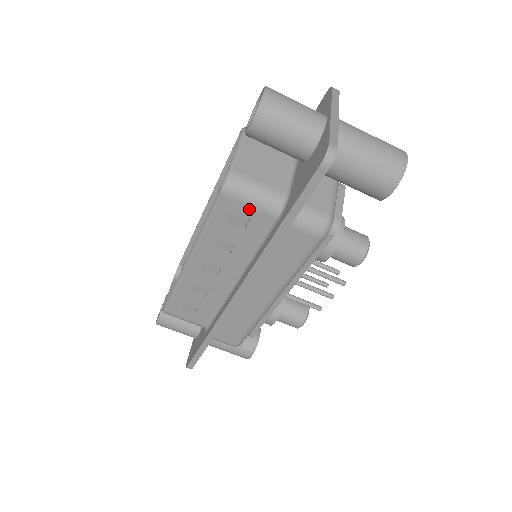
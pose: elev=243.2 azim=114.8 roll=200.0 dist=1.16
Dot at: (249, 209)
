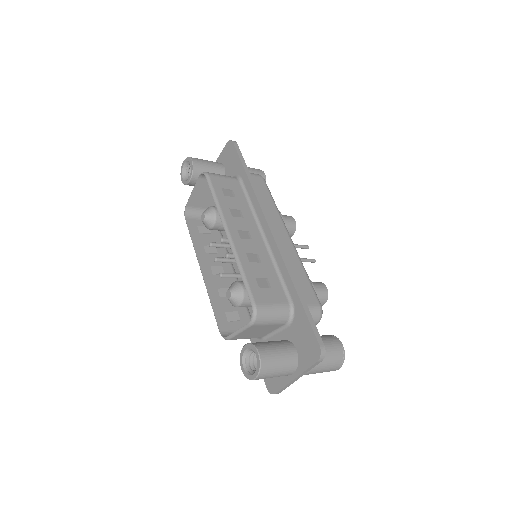
Dot at: occluded
